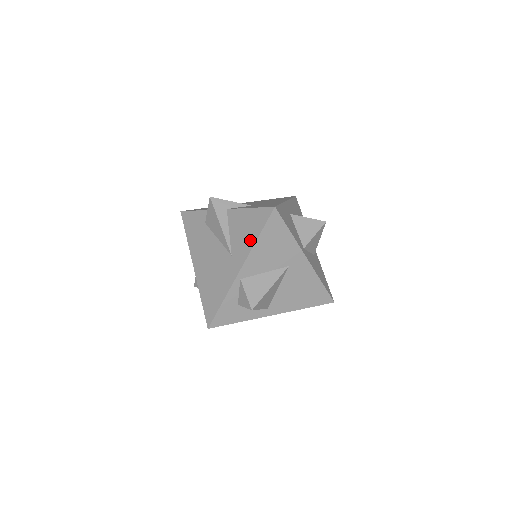
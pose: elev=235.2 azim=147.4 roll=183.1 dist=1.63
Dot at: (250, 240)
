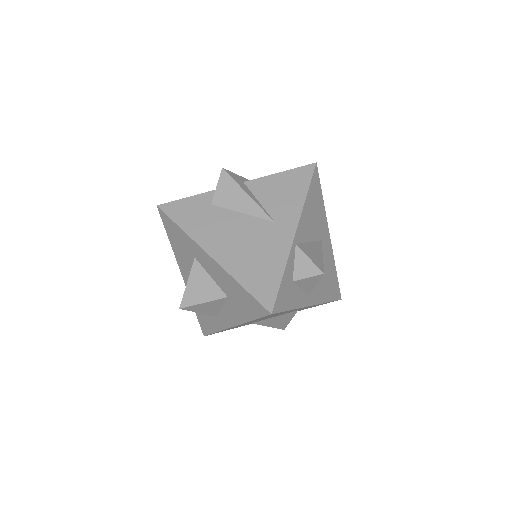
Dot at: (297, 199)
